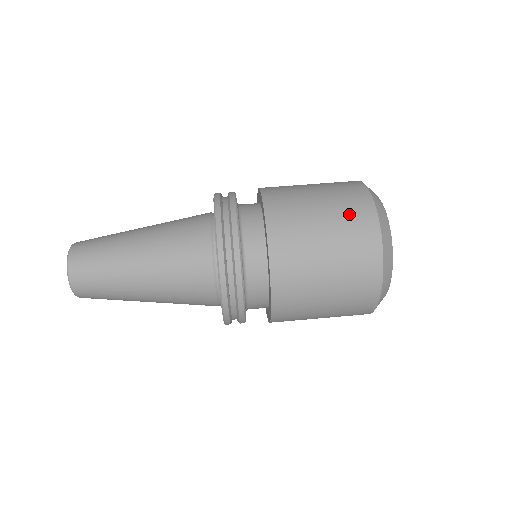
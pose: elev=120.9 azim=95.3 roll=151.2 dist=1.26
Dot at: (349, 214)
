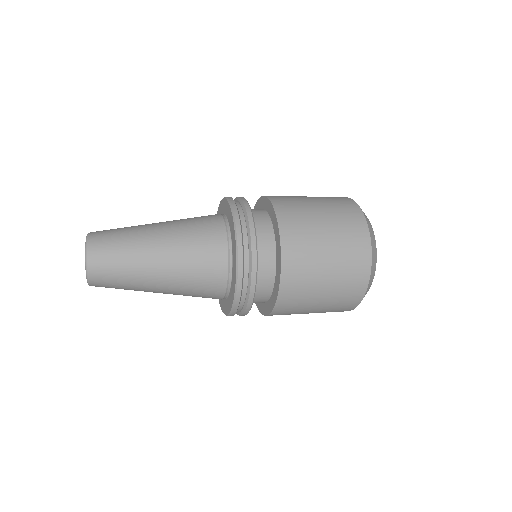
Dot at: occluded
